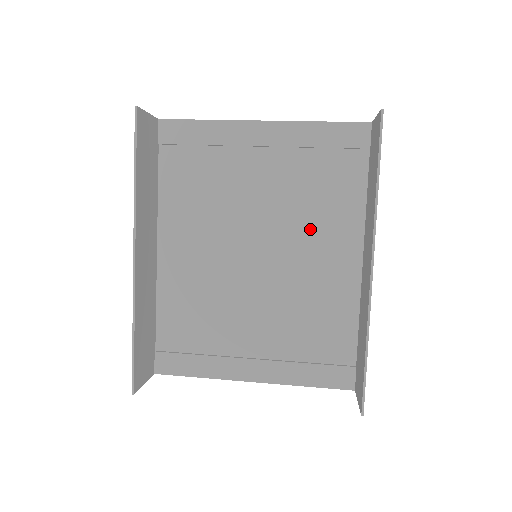
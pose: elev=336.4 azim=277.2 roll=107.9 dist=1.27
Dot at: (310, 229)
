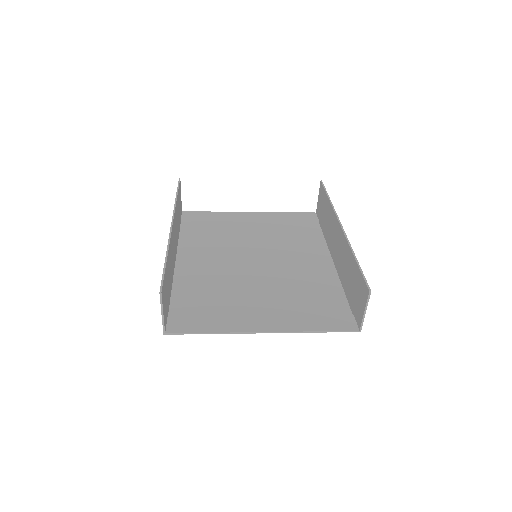
Dot at: (291, 250)
